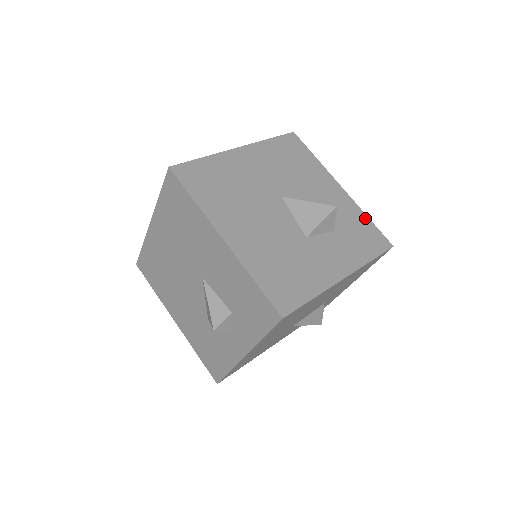
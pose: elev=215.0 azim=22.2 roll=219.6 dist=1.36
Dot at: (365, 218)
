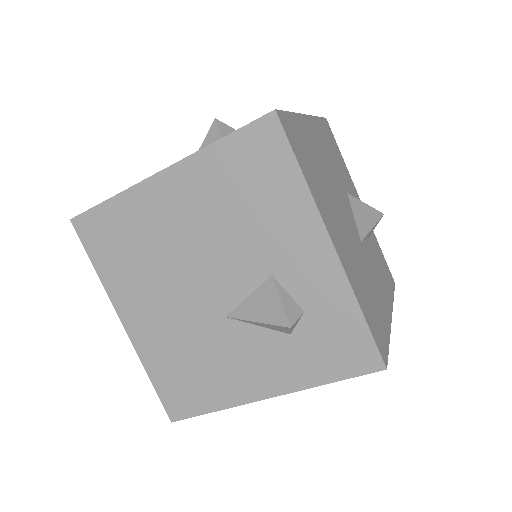
Dot at: occluded
